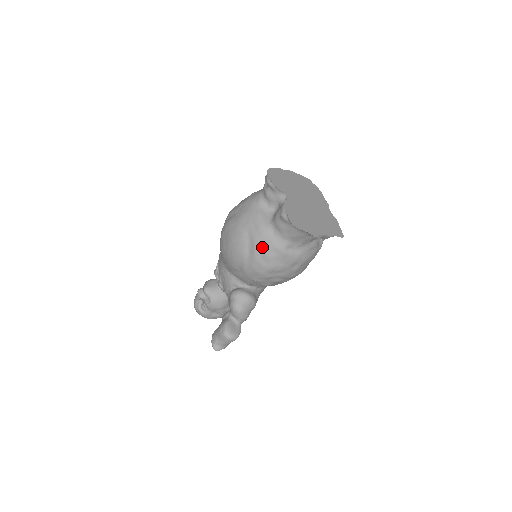
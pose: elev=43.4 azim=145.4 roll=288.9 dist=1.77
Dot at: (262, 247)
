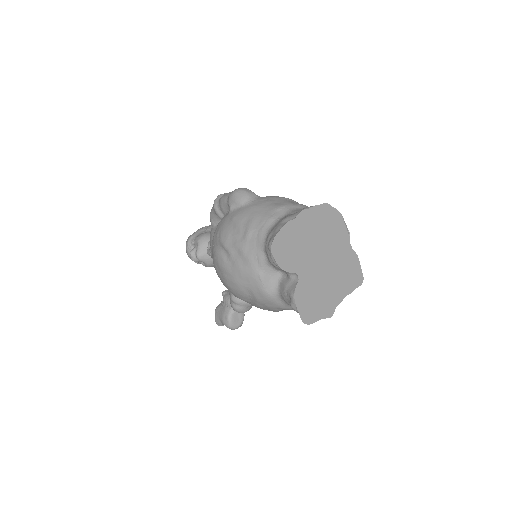
Dot at: (267, 306)
